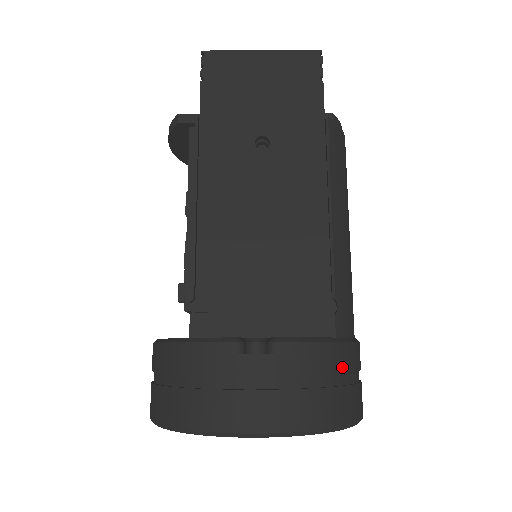
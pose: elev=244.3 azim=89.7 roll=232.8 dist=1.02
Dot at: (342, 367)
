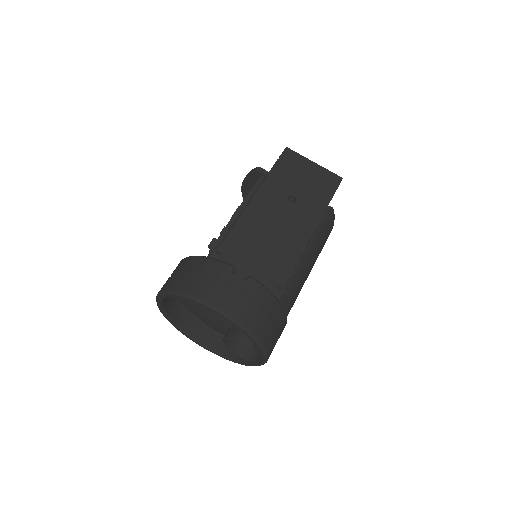
Dot at: (274, 315)
